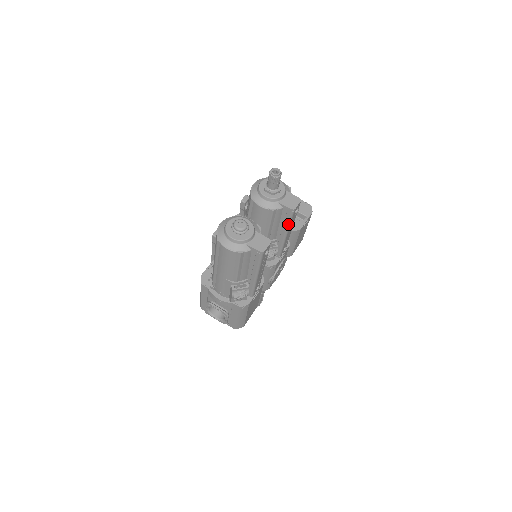
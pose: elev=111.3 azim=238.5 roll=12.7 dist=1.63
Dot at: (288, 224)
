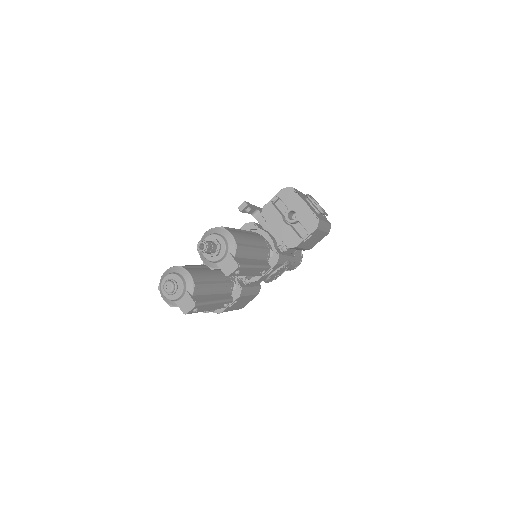
Dot at: occluded
